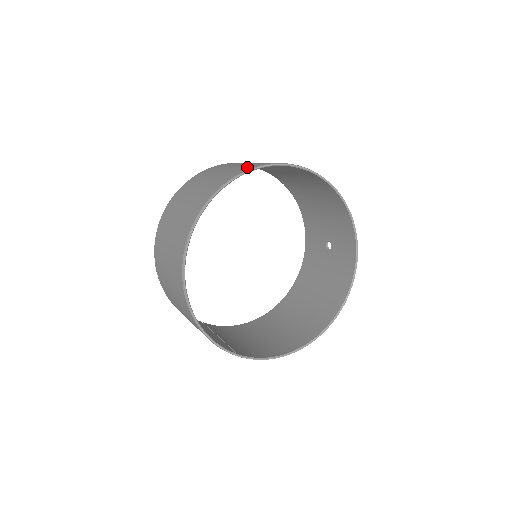
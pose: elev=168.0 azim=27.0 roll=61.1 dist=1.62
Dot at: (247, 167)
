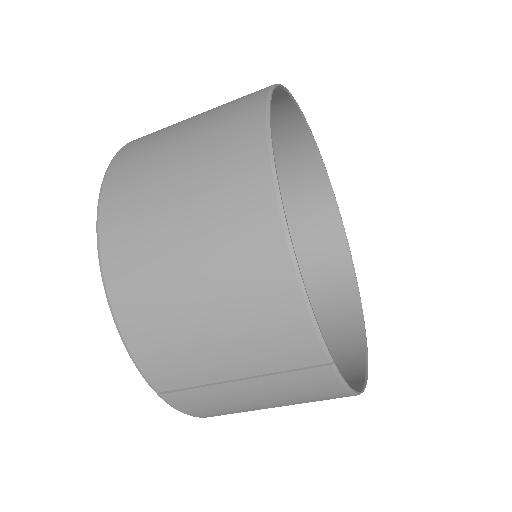
Dot at: occluded
